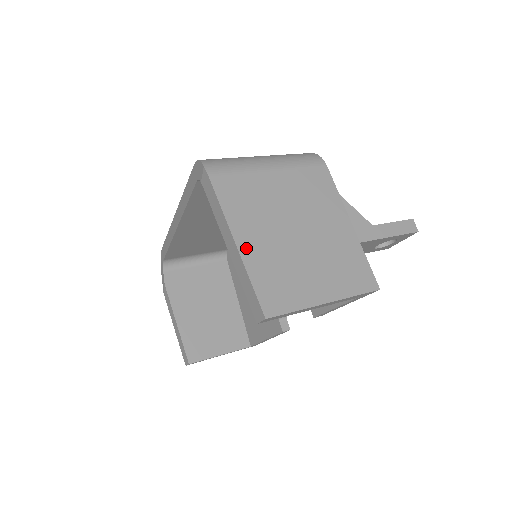
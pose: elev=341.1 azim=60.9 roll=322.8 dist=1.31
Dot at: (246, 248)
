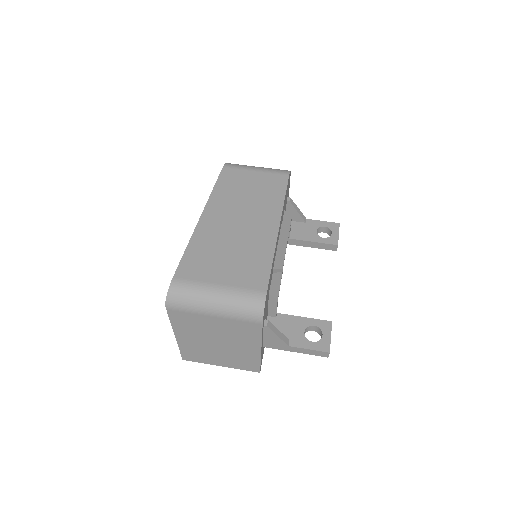
Dot at: (181, 339)
